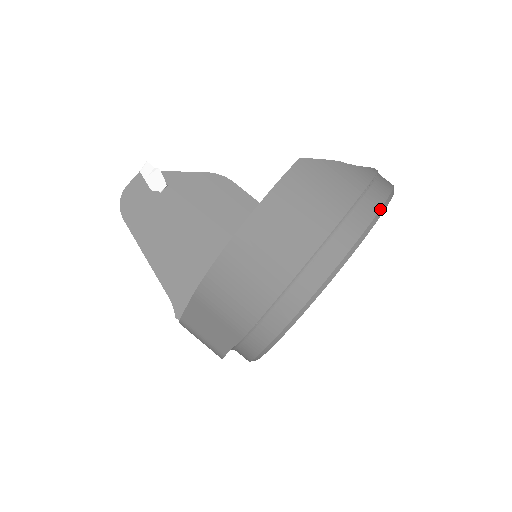
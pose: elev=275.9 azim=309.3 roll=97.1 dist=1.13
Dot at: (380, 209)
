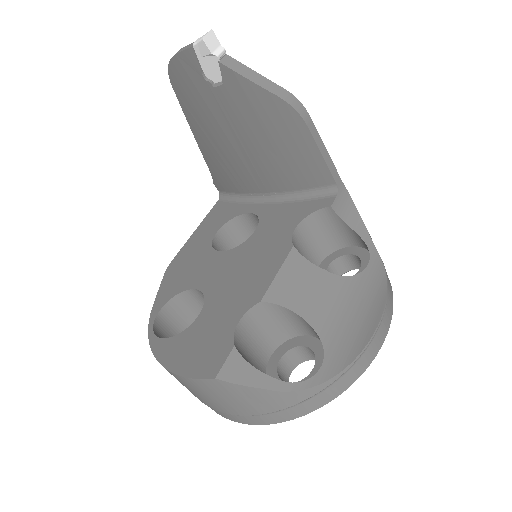
Dot at: occluded
